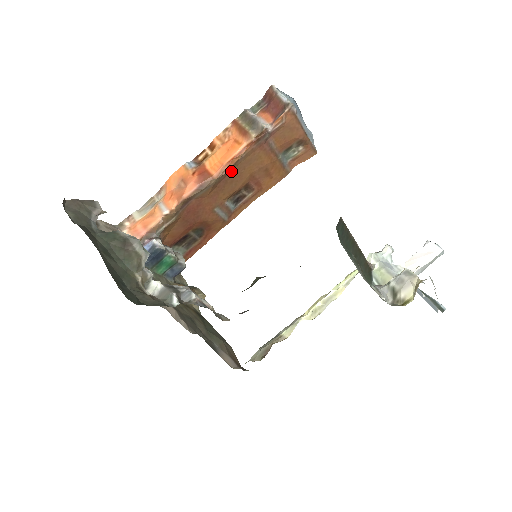
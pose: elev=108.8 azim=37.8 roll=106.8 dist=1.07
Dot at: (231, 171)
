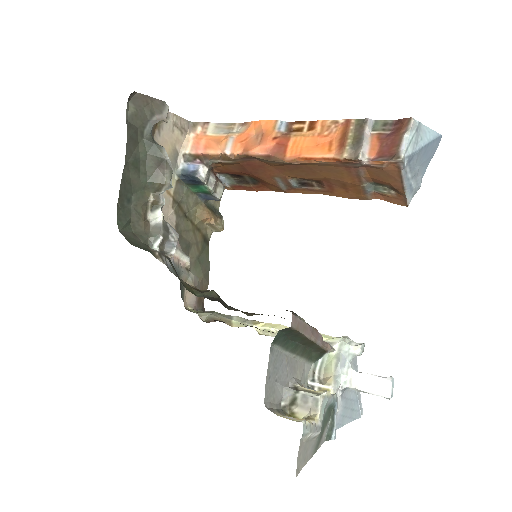
Dot at: (306, 164)
